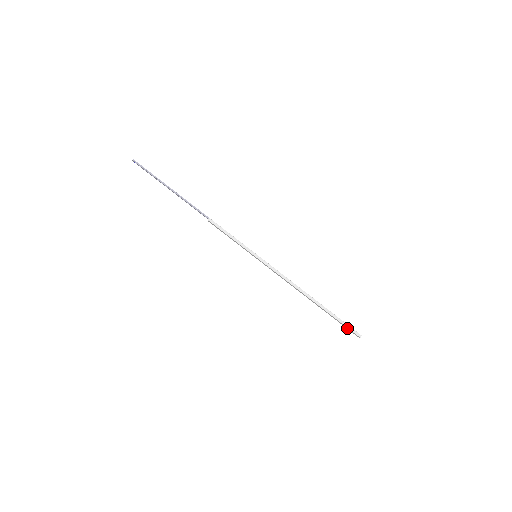
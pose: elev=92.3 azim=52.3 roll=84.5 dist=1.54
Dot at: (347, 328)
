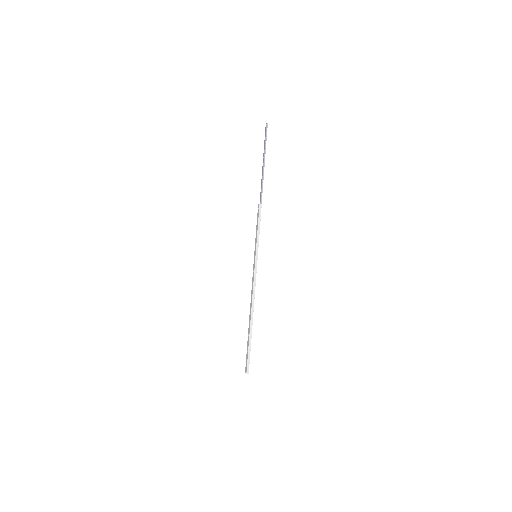
Dot at: (247, 359)
